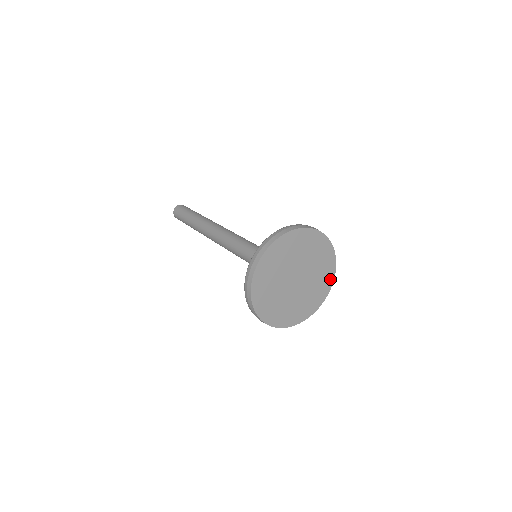
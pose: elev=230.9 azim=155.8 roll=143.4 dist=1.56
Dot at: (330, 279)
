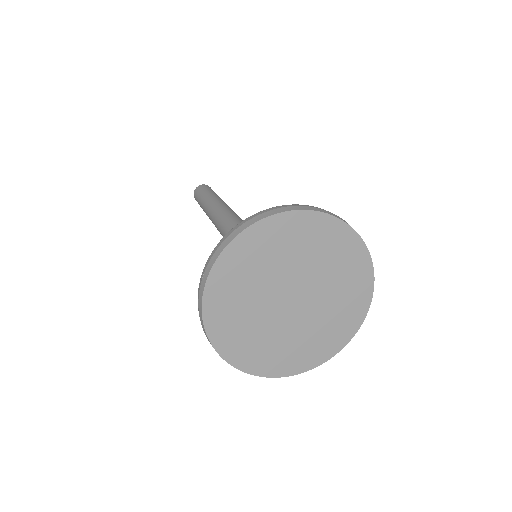
Dot at: (362, 260)
